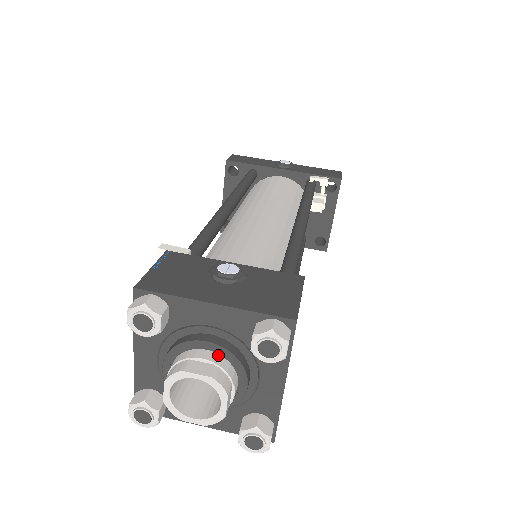
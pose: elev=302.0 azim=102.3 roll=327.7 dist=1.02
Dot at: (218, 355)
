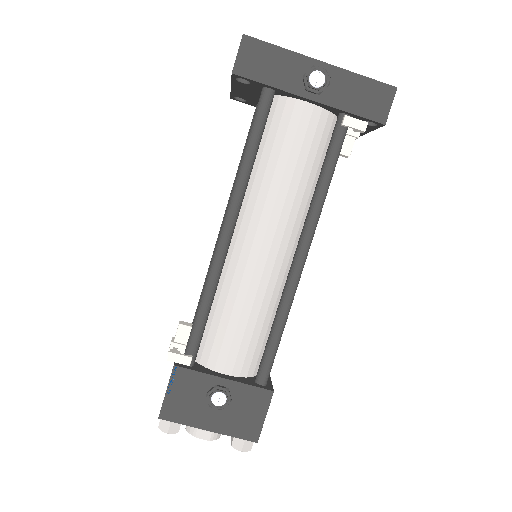
Dot at: occluded
